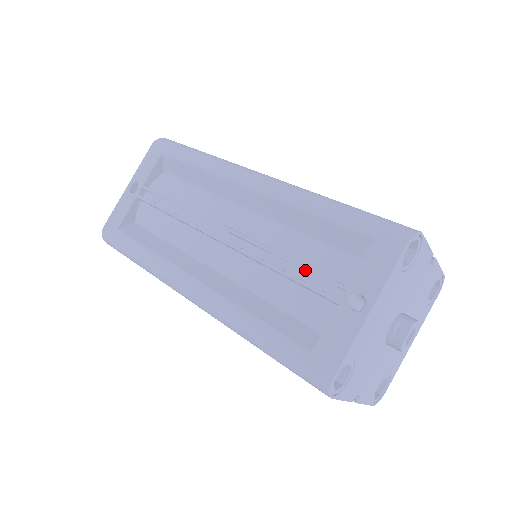
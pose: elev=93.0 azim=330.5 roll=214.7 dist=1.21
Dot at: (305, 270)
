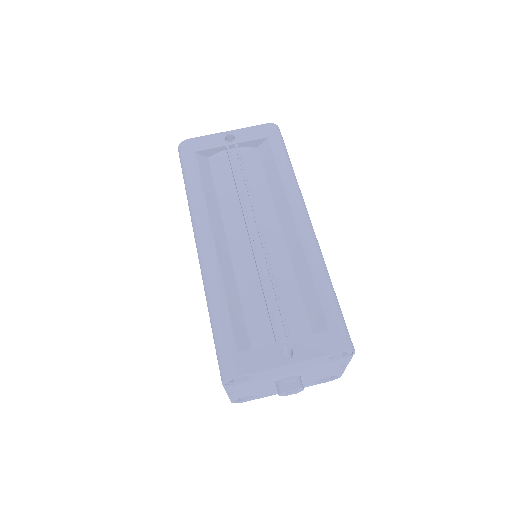
Dot at: (279, 305)
